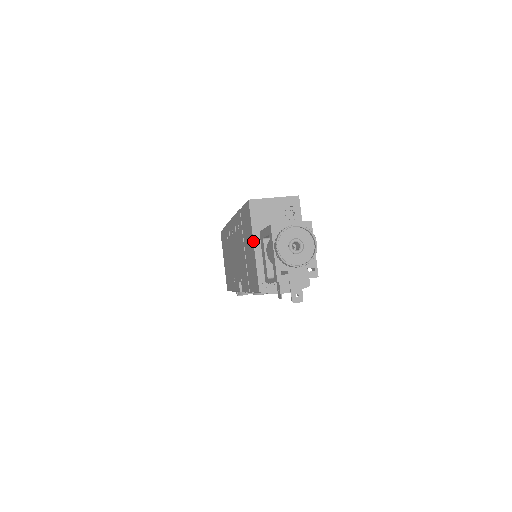
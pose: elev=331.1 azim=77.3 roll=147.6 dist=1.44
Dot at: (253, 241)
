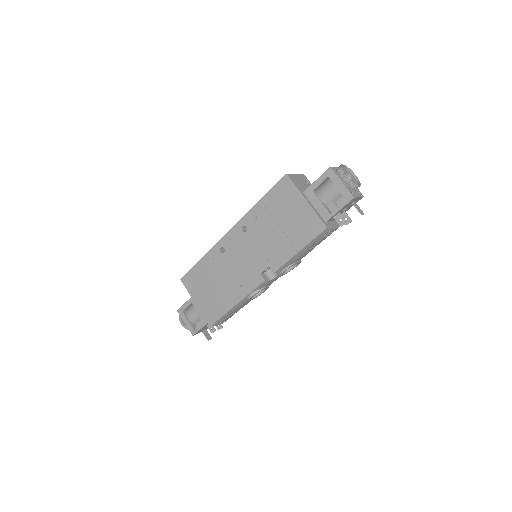
Dot at: (304, 198)
